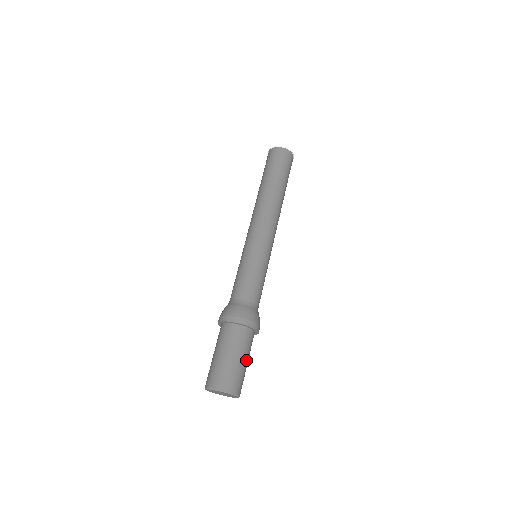
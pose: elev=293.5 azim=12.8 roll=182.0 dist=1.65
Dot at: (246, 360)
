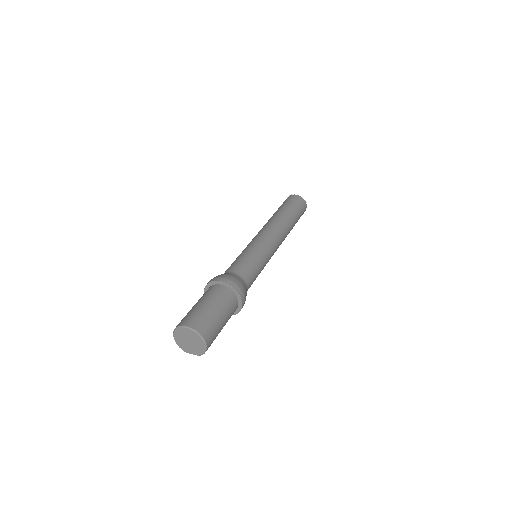
Dot at: (221, 314)
